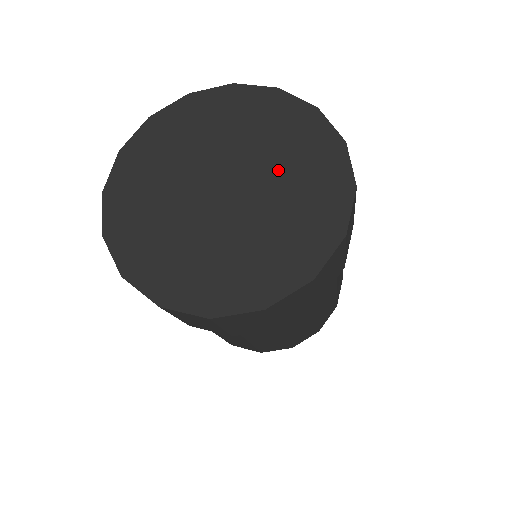
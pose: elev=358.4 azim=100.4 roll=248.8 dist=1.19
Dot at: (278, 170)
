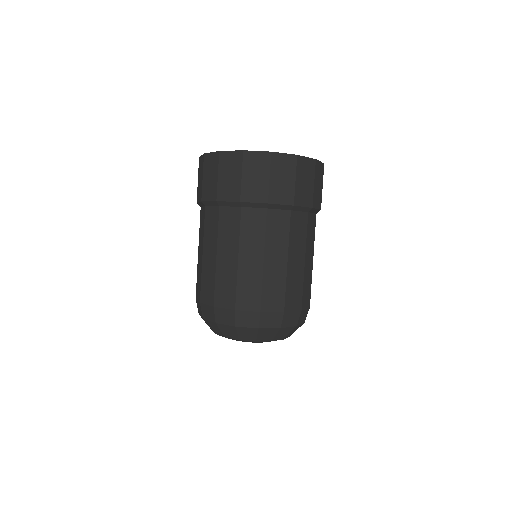
Dot at: occluded
